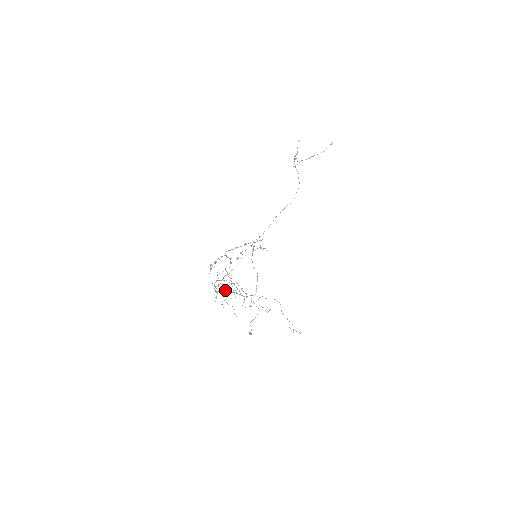
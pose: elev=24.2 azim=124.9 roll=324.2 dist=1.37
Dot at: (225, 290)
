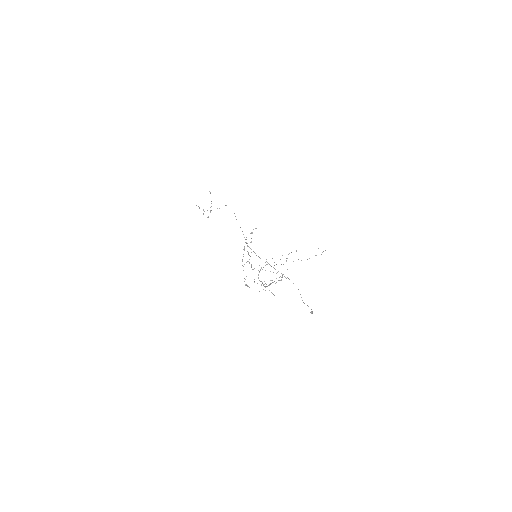
Dot at: occluded
